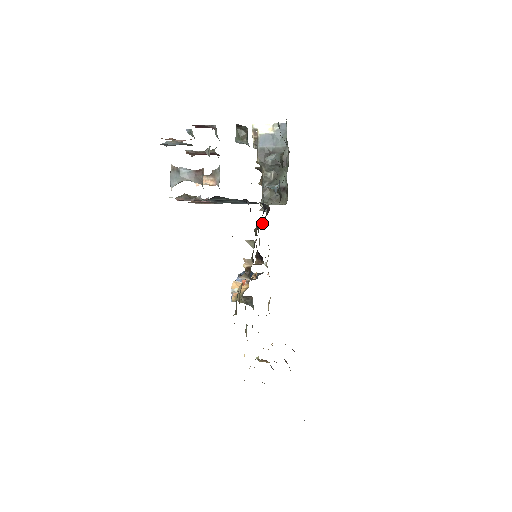
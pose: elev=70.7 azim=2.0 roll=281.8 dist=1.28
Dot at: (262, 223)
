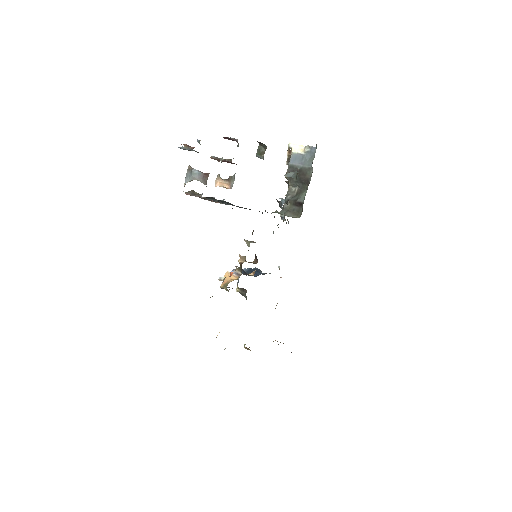
Dot at: occluded
